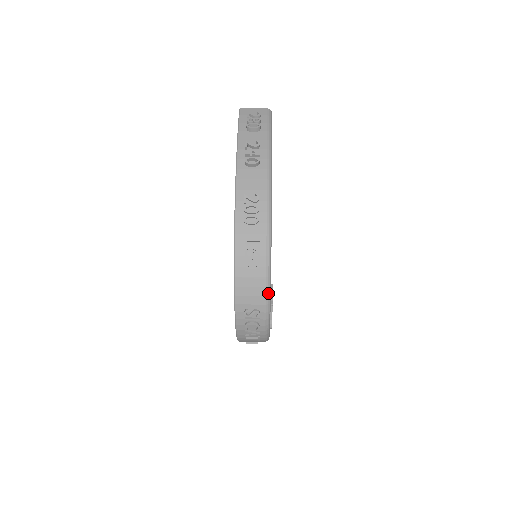
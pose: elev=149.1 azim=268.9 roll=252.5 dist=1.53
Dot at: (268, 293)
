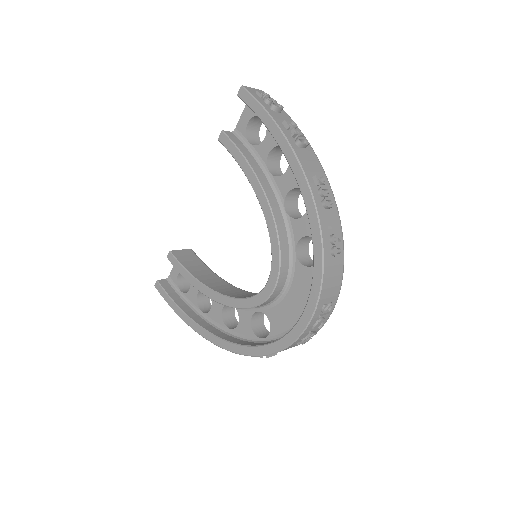
Dot at: occluded
